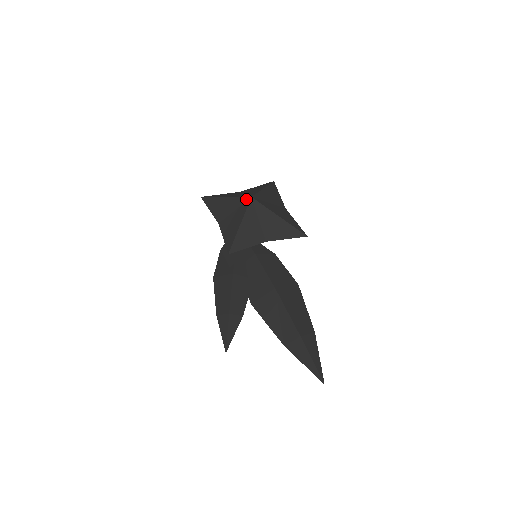
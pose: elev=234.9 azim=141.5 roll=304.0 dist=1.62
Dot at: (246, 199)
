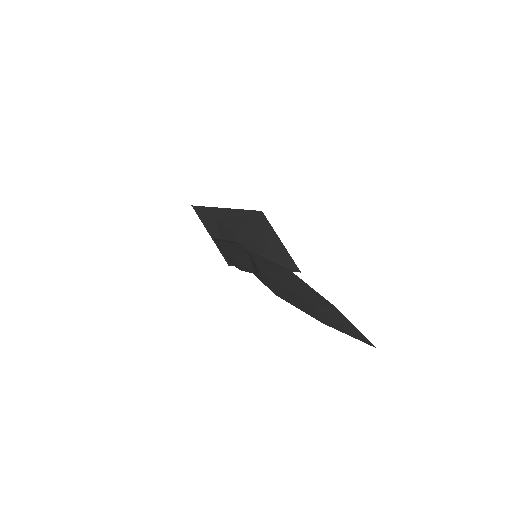
Dot at: (255, 211)
